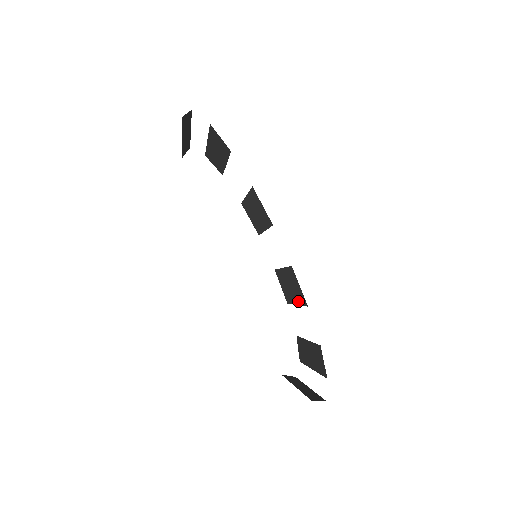
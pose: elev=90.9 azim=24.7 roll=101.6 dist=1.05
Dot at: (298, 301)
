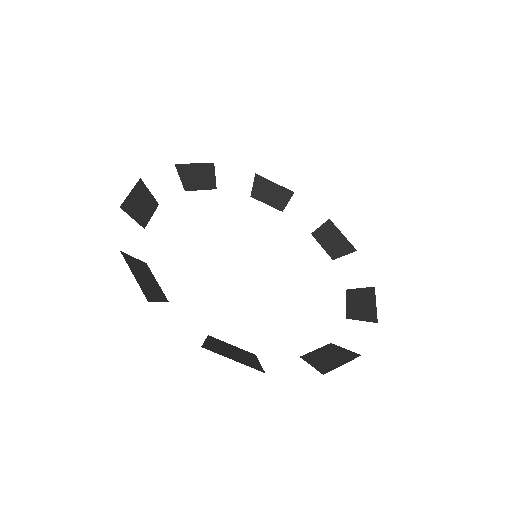
Dot at: (344, 251)
